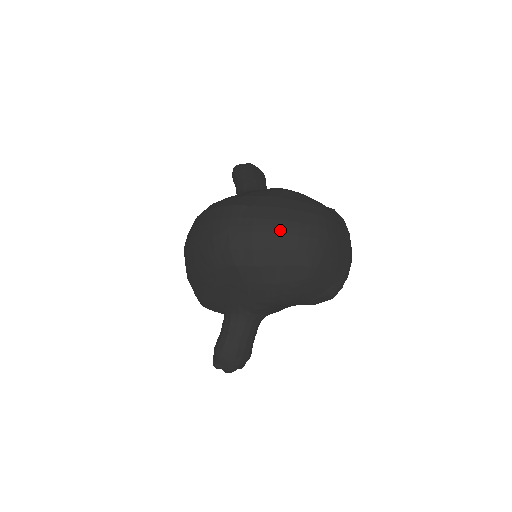
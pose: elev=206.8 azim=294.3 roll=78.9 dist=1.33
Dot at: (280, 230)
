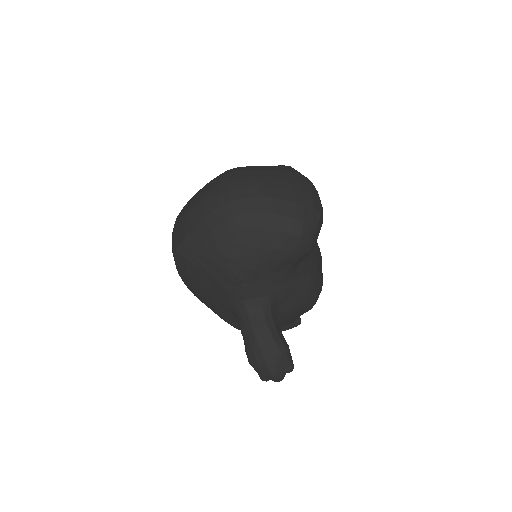
Dot at: (195, 206)
